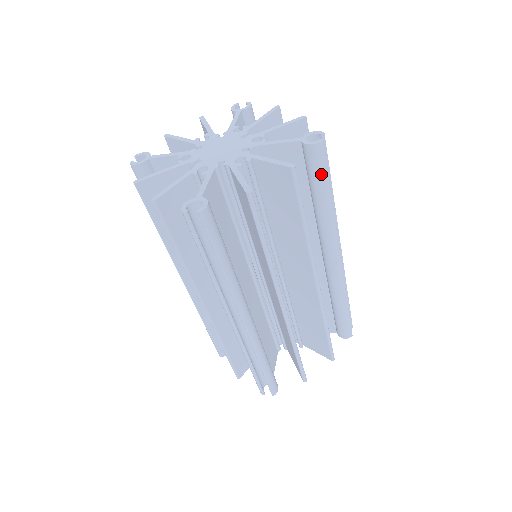
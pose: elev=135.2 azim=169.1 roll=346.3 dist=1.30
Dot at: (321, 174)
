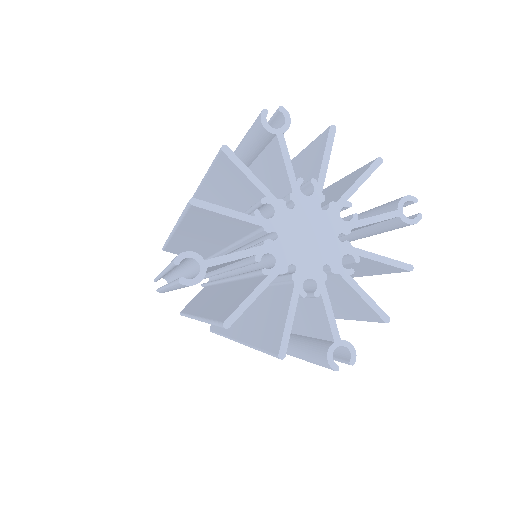
Dot at: occluded
